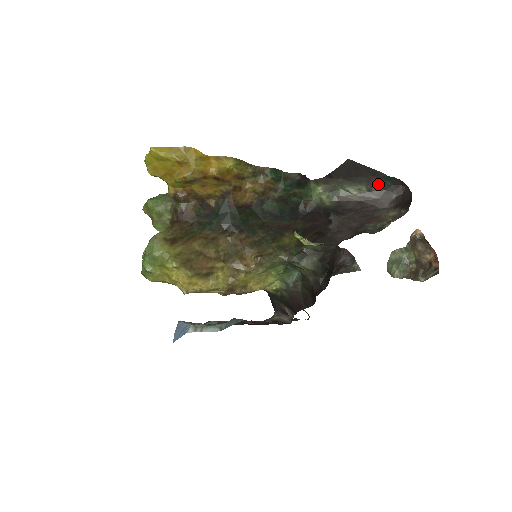
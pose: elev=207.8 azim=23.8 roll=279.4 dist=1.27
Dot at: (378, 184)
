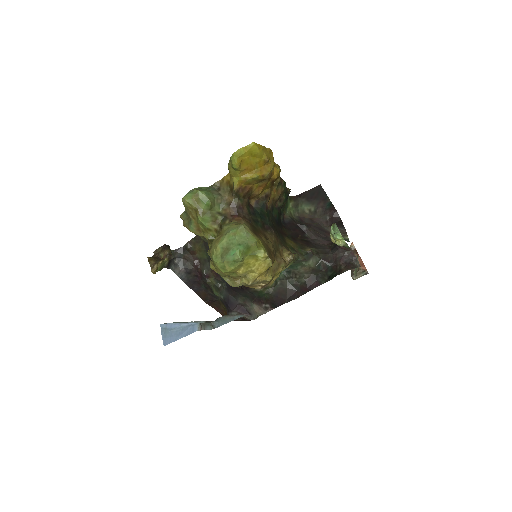
Dot at: (321, 207)
